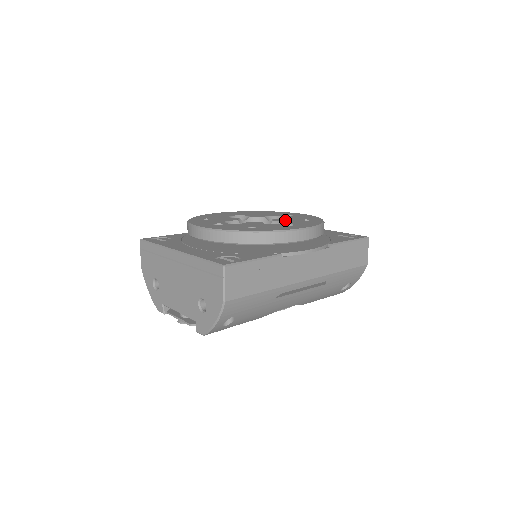
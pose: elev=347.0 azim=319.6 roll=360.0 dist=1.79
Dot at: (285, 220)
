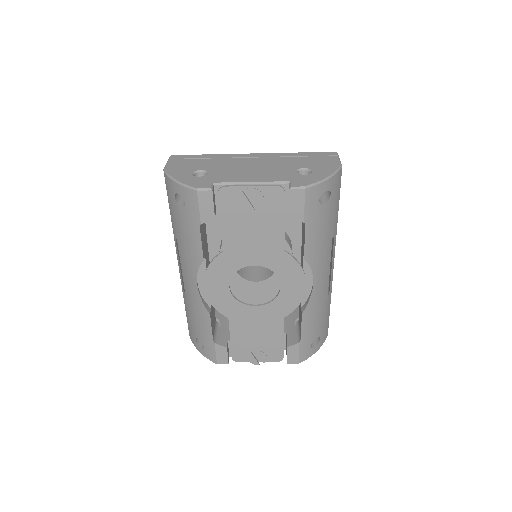
Dot at: occluded
